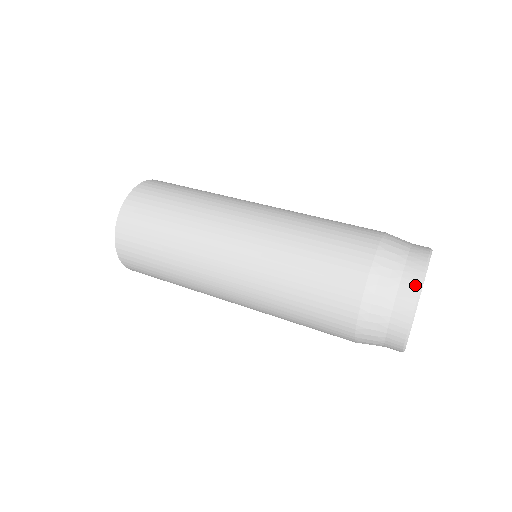
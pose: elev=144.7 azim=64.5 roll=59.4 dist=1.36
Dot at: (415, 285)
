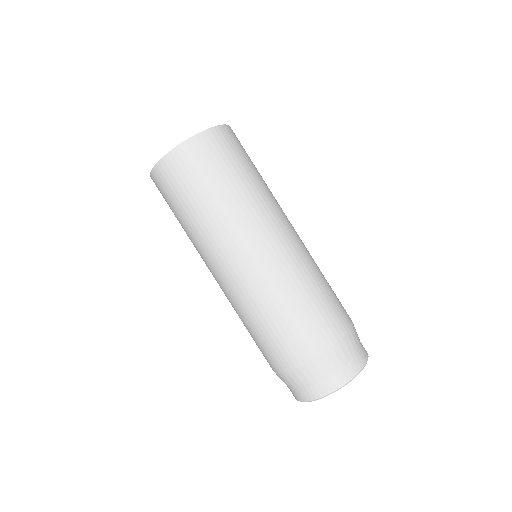
Dot at: (331, 389)
